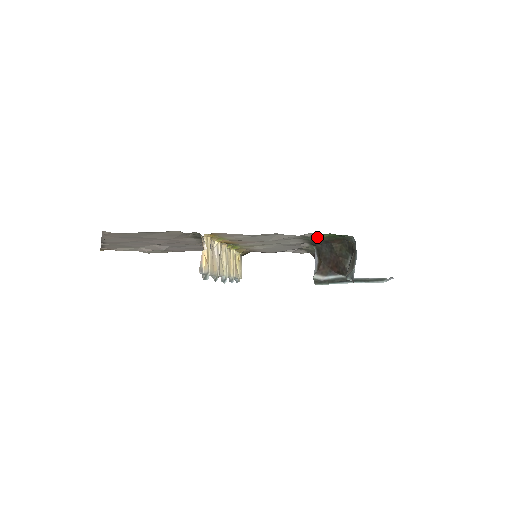
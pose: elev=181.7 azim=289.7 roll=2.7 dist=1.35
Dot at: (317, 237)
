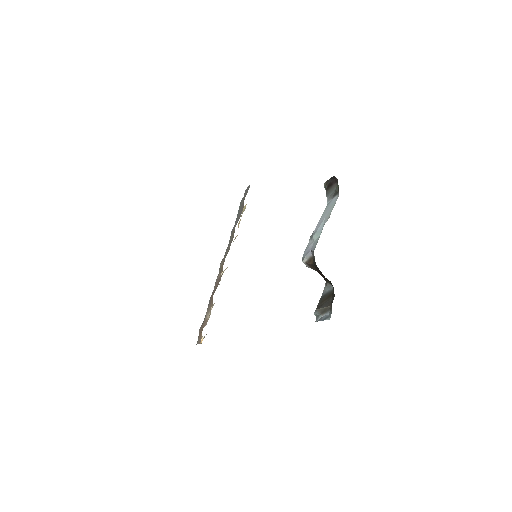
Dot at: occluded
